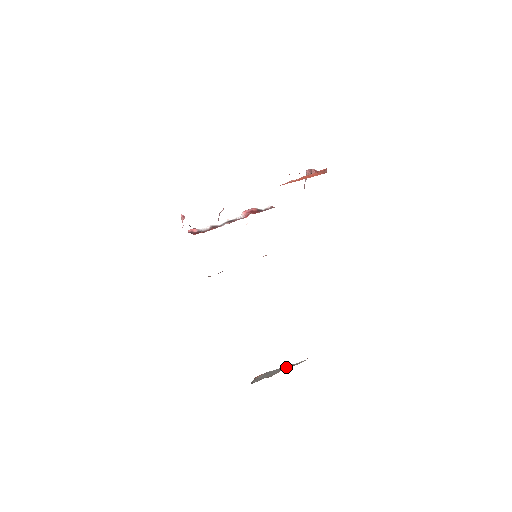
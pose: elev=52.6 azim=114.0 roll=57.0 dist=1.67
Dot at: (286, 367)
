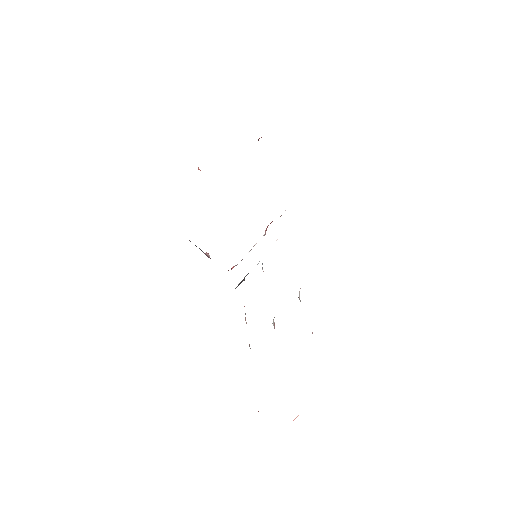
Dot at: occluded
